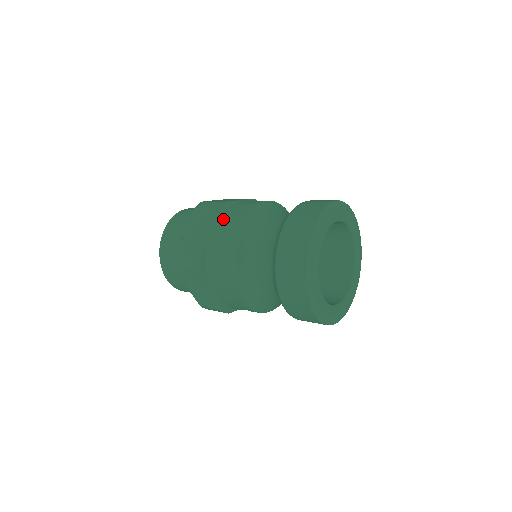
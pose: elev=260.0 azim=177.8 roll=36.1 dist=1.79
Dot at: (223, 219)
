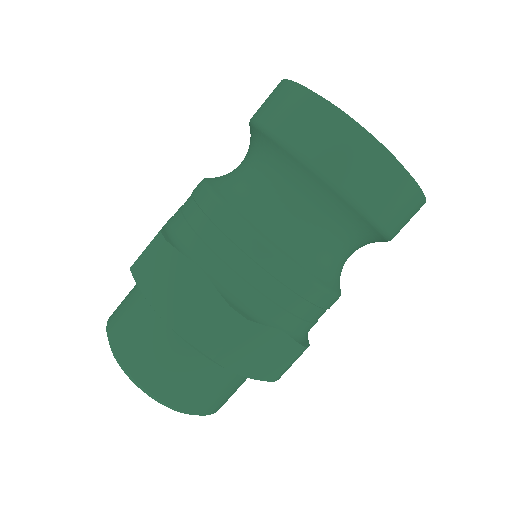
Dot at: (191, 238)
